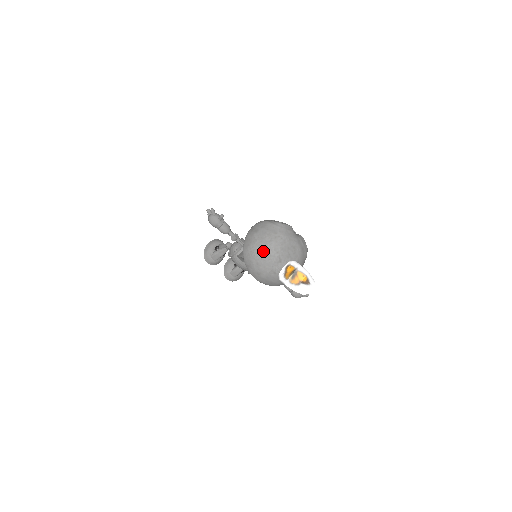
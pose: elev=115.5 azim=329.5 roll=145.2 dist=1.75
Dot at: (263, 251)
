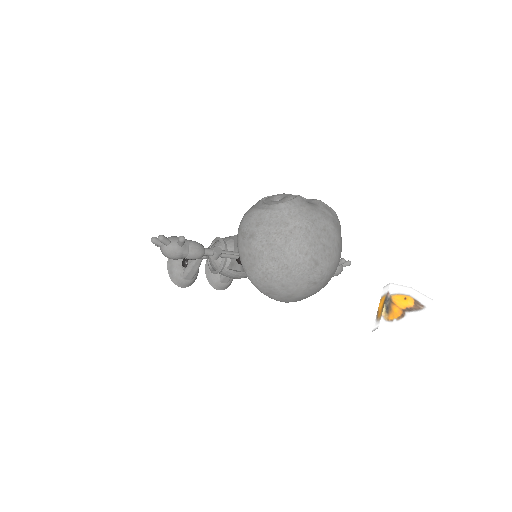
Dot at: (283, 264)
